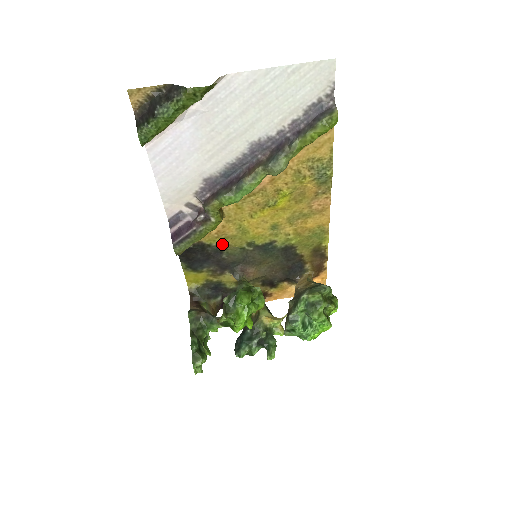
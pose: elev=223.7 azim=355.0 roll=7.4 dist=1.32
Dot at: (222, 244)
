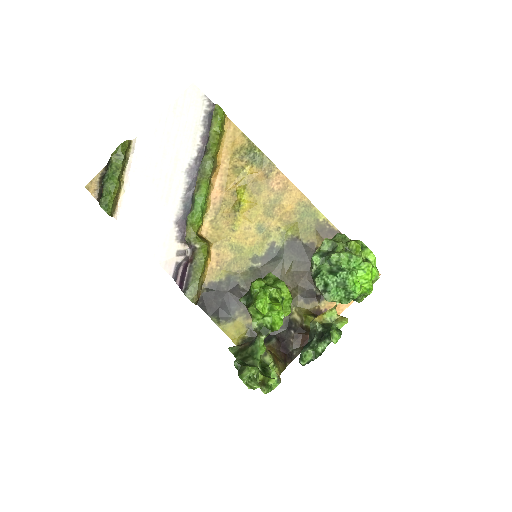
Dot at: (230, 274)
